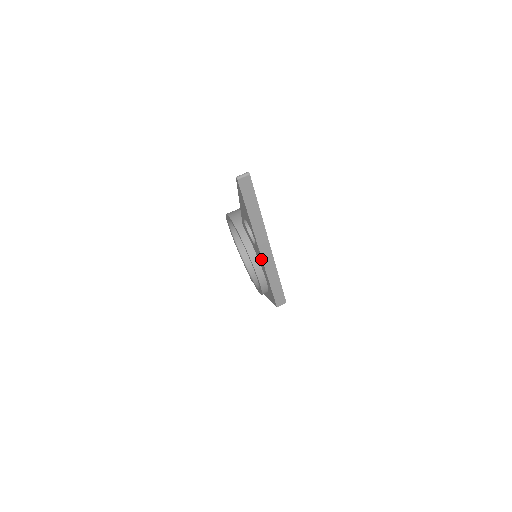
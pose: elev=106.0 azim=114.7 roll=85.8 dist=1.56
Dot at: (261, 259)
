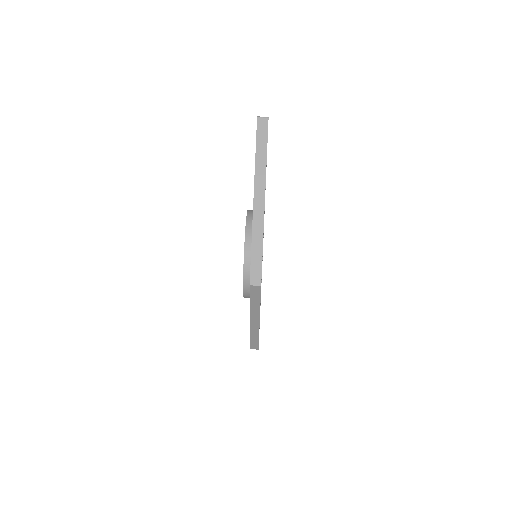
Dot at: (253, 214)
